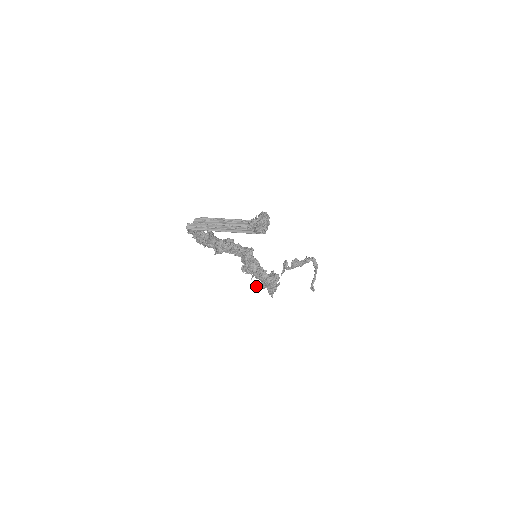
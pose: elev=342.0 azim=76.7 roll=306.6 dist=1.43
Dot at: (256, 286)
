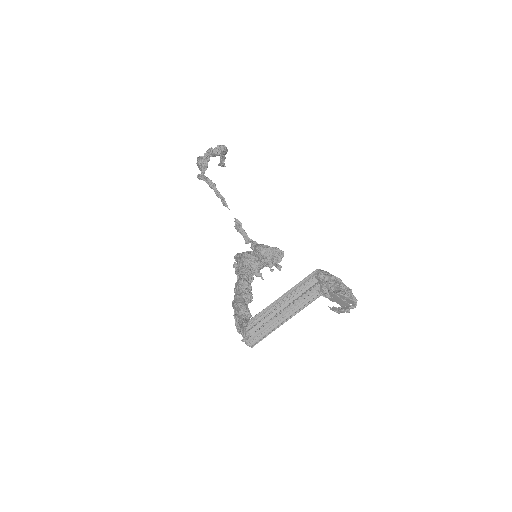
Dot at: occluded
